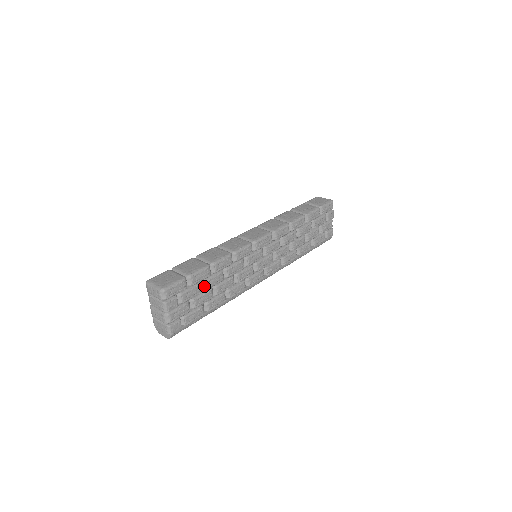
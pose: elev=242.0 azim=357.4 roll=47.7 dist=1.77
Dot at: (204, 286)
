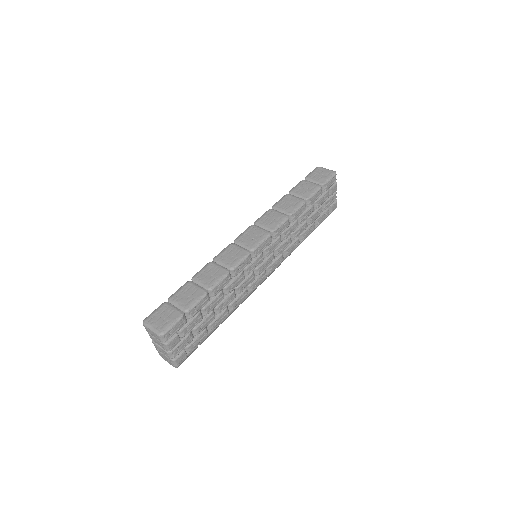
Dot at: (204, 312)
